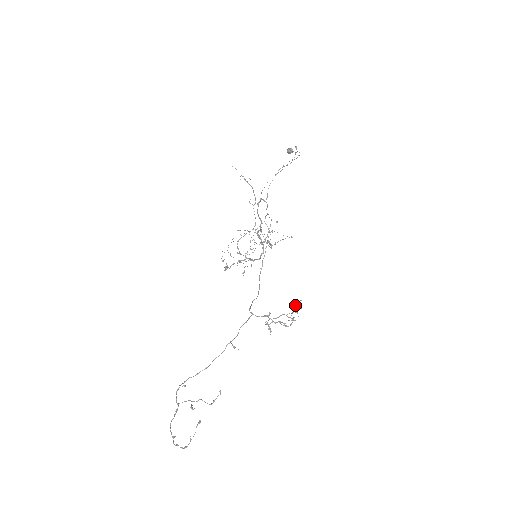
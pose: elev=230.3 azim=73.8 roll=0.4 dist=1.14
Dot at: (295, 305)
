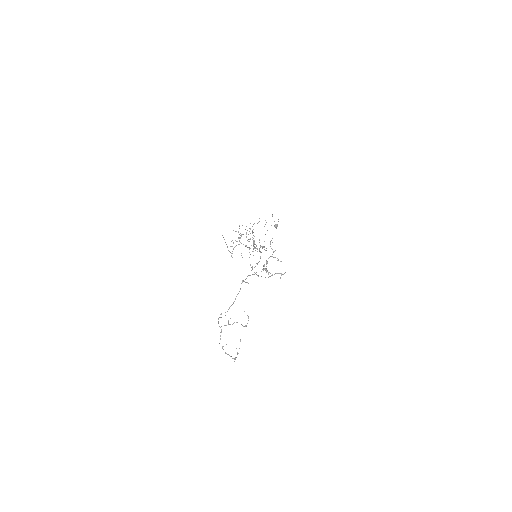
Dot at: (270, 243)
